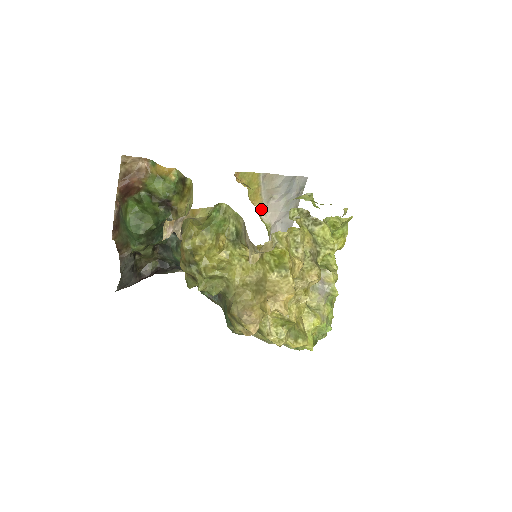
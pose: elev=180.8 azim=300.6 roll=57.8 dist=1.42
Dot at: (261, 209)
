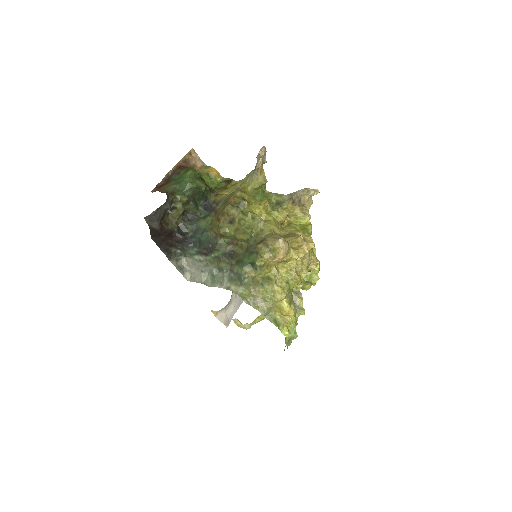
Dot at: occluded
